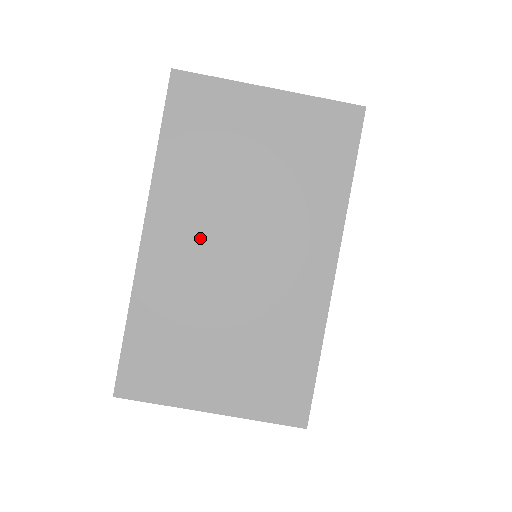
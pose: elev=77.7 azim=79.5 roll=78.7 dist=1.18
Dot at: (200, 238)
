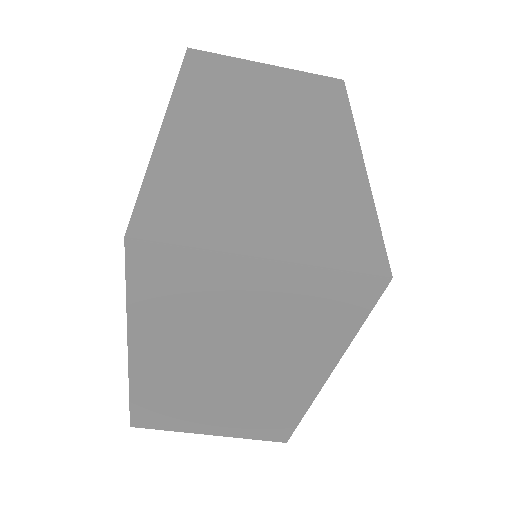
Dot at: (188, 362)
